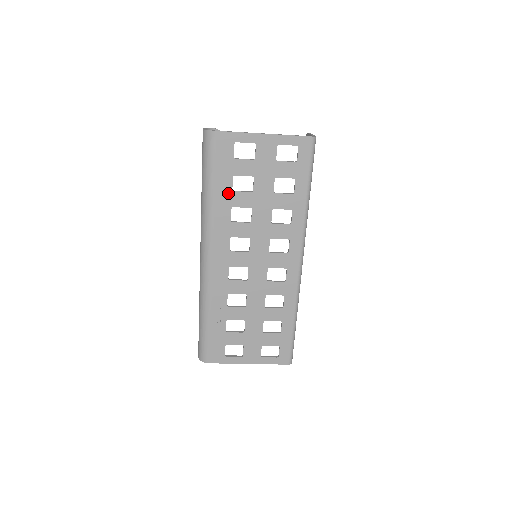
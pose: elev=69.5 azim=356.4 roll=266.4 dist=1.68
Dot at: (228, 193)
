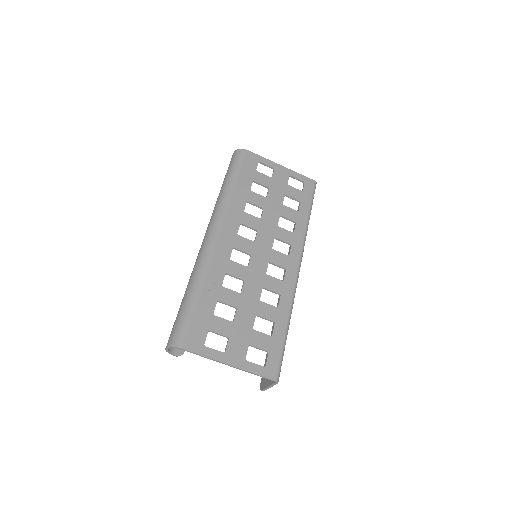
Dot at: (246, 191)
